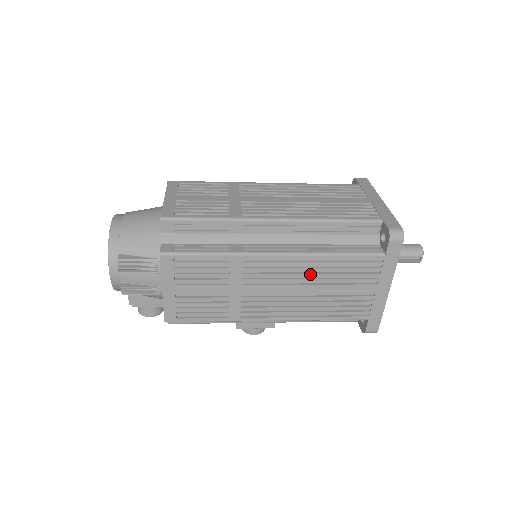
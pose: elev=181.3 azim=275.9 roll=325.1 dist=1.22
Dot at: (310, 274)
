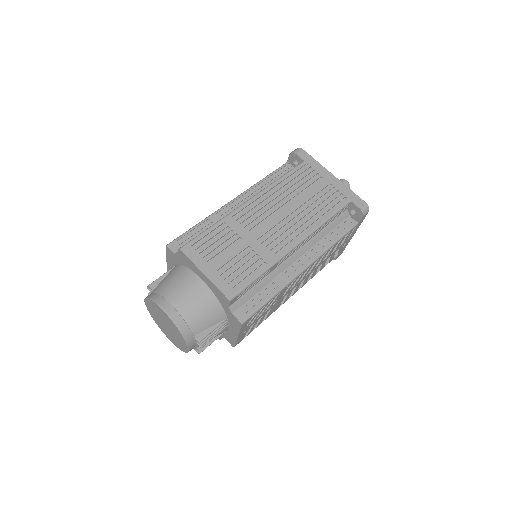
Dot at: (319, 262)
